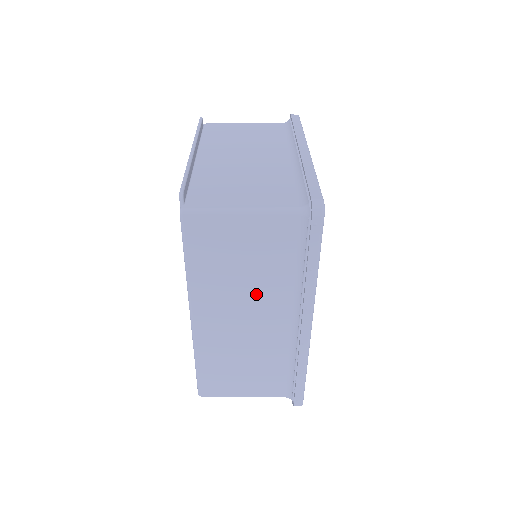
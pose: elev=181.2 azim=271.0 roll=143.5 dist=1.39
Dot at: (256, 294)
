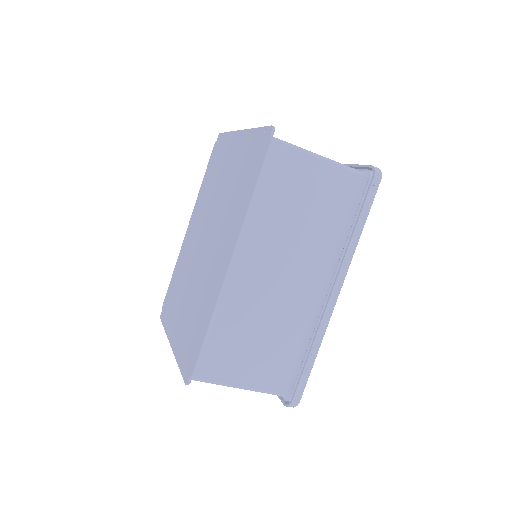
Dot at: (302, 248)
